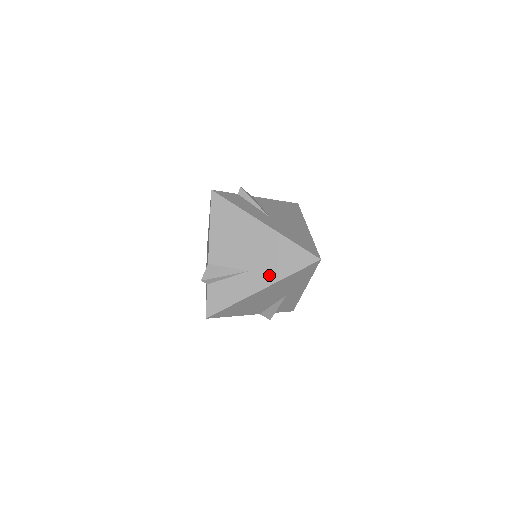
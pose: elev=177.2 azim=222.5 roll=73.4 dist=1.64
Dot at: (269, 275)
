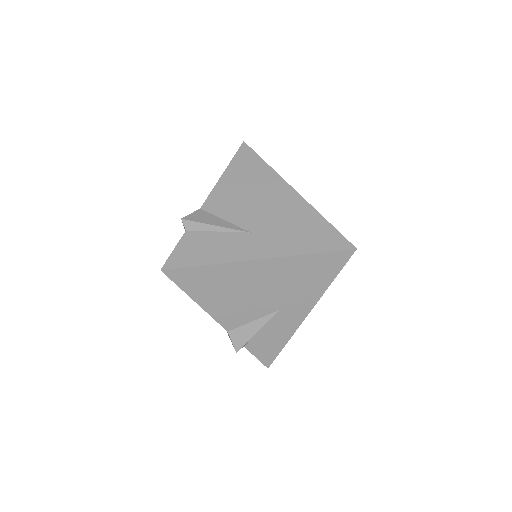
Dot at: (277, 245)
